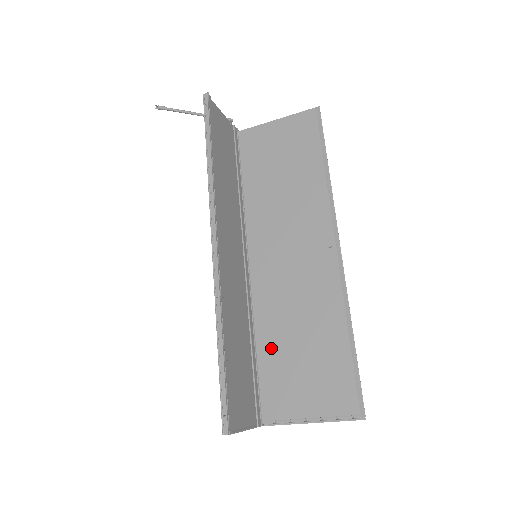
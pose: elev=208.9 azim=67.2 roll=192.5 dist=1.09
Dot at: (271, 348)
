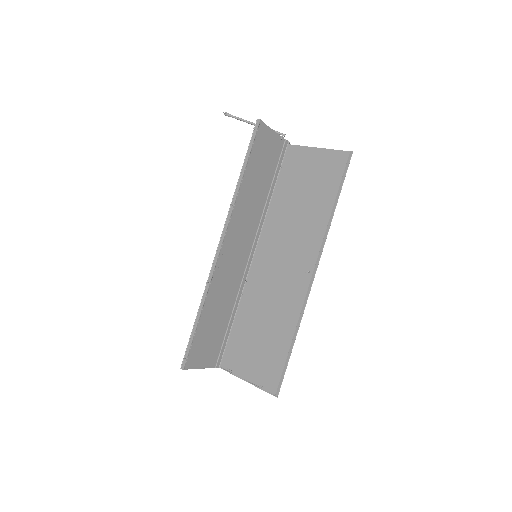
Dot at: (244, 322)
